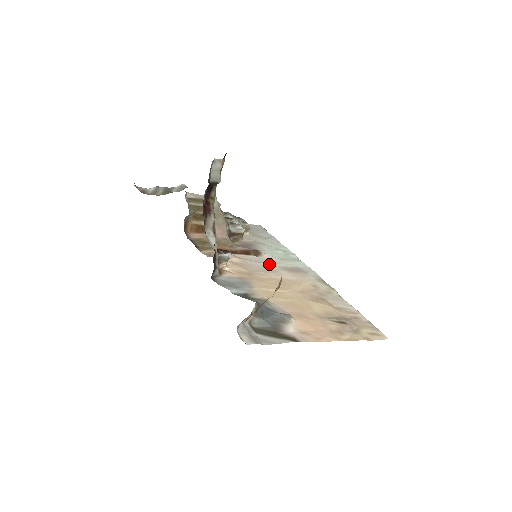
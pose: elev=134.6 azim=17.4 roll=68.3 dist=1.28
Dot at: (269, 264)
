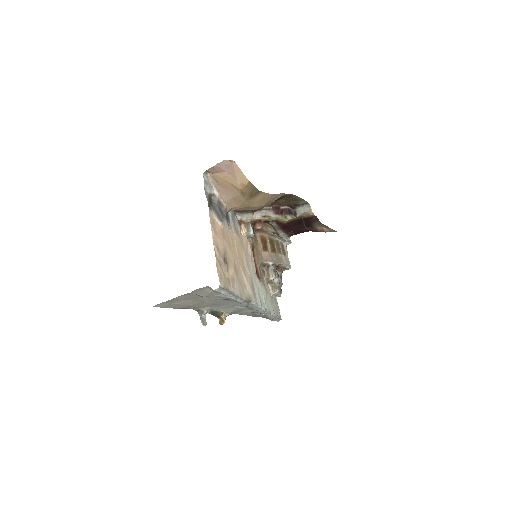
Dot at: (253, 273)
